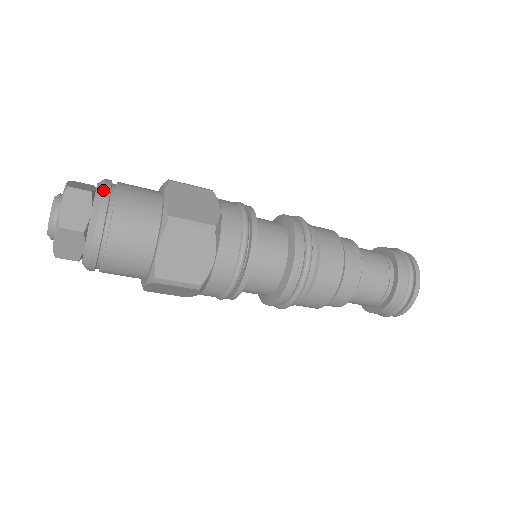
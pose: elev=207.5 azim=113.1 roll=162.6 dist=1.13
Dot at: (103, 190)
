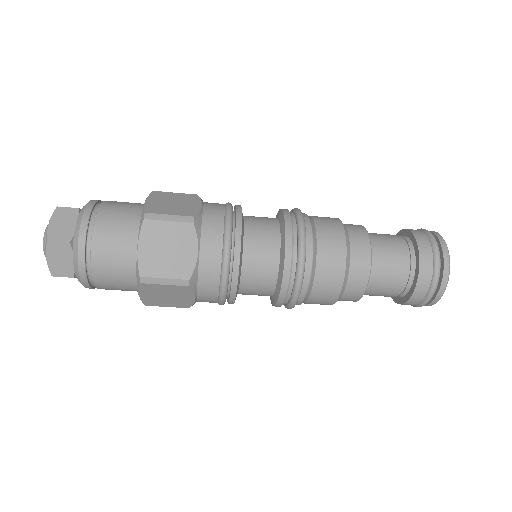
Dot at: (78, 245)
